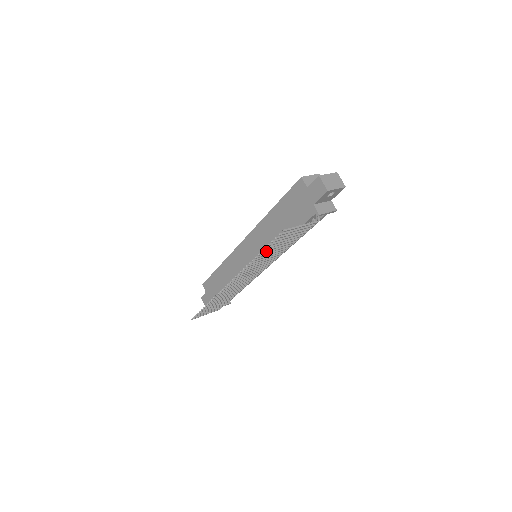
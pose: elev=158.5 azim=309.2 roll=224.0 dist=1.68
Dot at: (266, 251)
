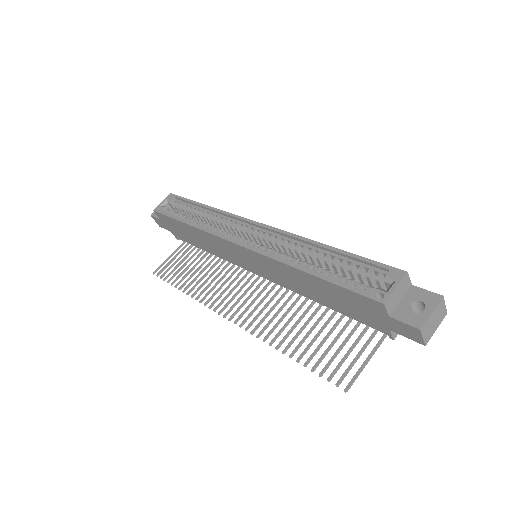
Dot at: (299, 346)
